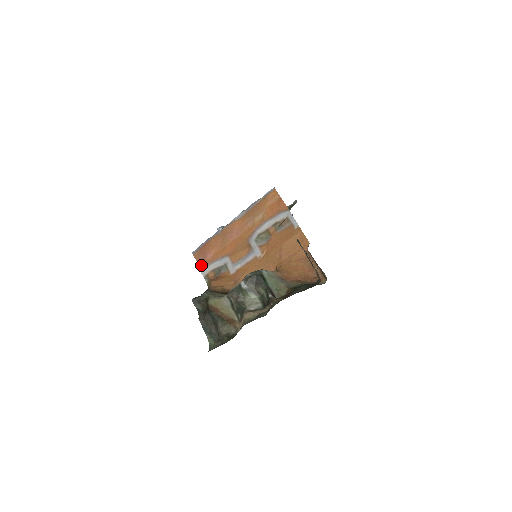
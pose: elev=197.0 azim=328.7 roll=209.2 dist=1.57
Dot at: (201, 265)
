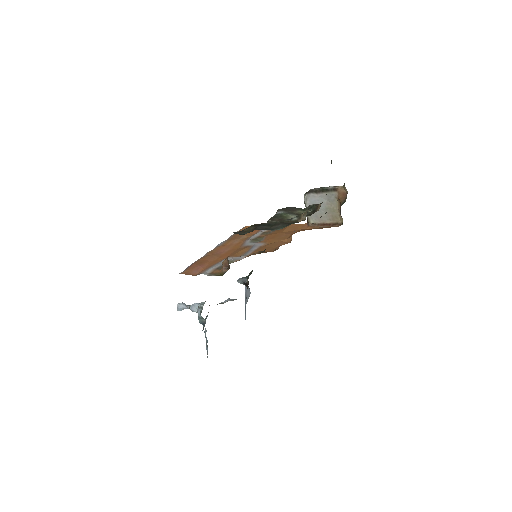
Dot at: (197, 274)
